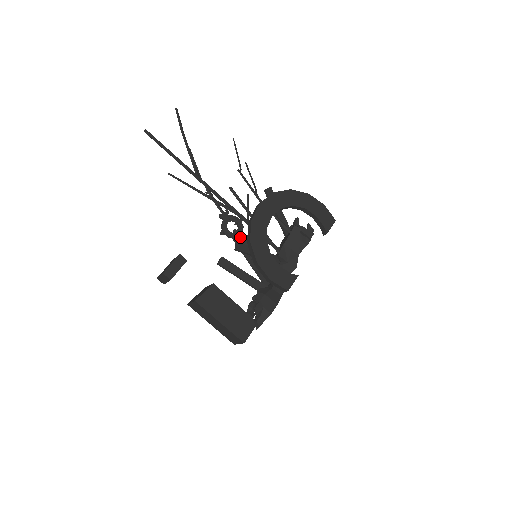
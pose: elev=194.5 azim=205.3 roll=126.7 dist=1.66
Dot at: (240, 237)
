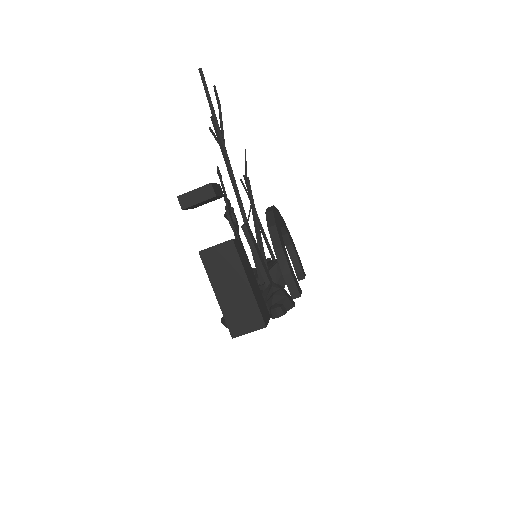
Dot at: (238, 232)
